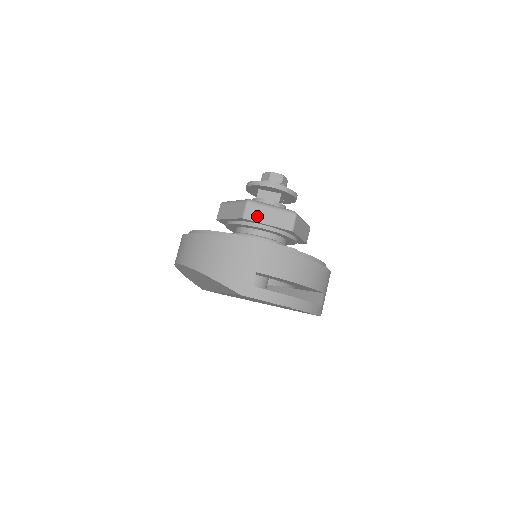
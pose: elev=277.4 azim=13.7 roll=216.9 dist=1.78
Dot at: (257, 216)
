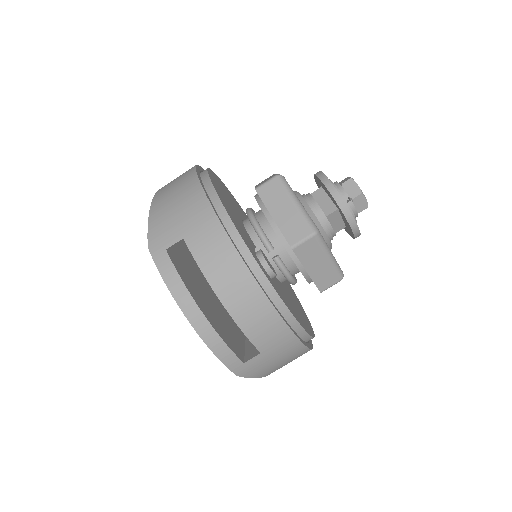
Dot at: (271, 199)
